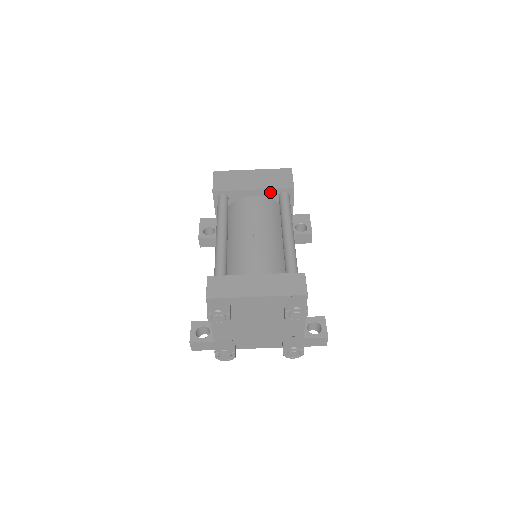
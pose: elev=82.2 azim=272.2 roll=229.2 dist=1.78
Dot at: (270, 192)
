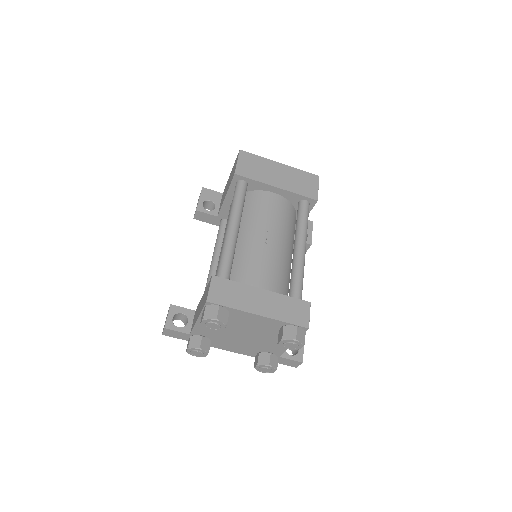
Dot at: (292, 195)
